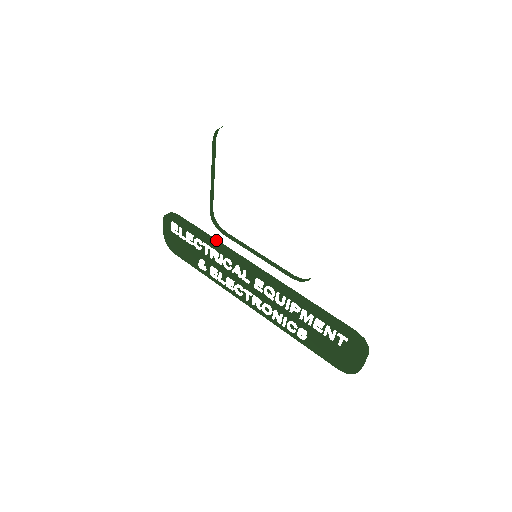
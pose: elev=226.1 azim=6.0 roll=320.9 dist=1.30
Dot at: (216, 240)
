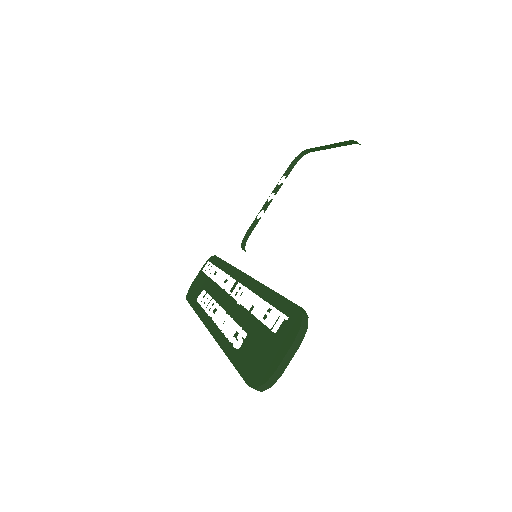
Dot at: occluded
